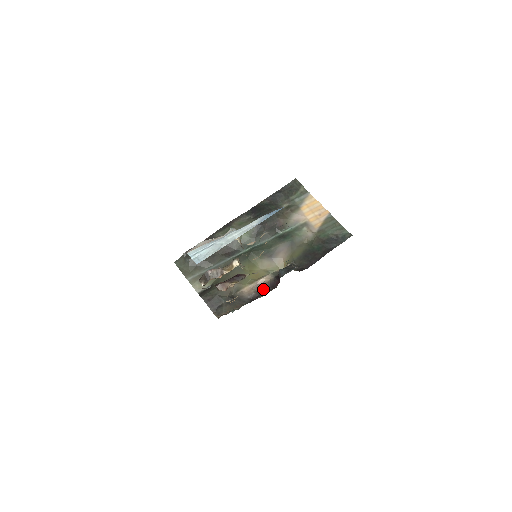
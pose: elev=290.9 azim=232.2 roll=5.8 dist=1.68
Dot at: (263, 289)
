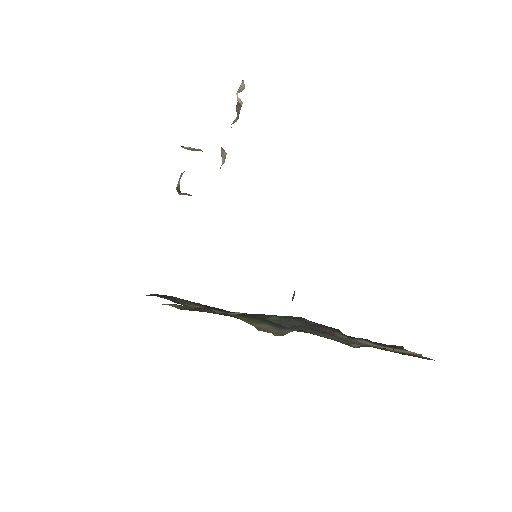
Dot at: (226, 313)
